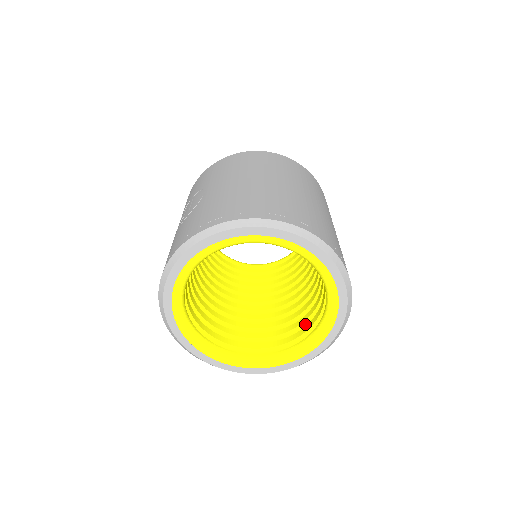
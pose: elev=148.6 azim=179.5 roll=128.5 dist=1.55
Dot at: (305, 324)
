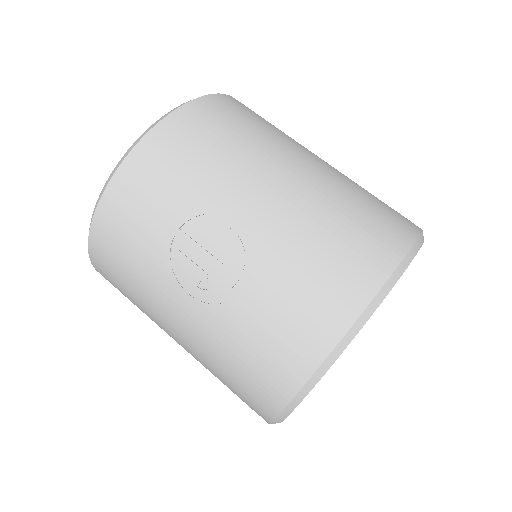
Dot at: occluded
